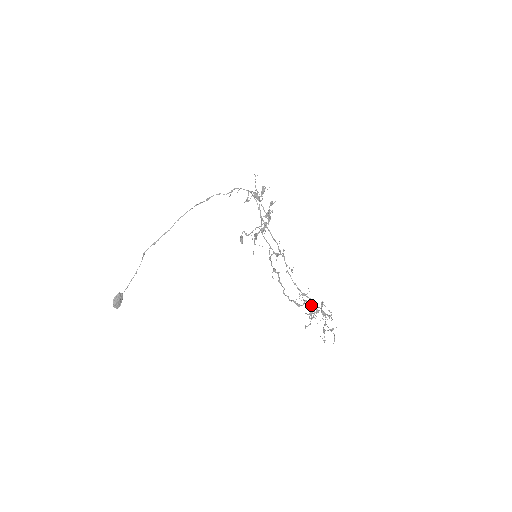
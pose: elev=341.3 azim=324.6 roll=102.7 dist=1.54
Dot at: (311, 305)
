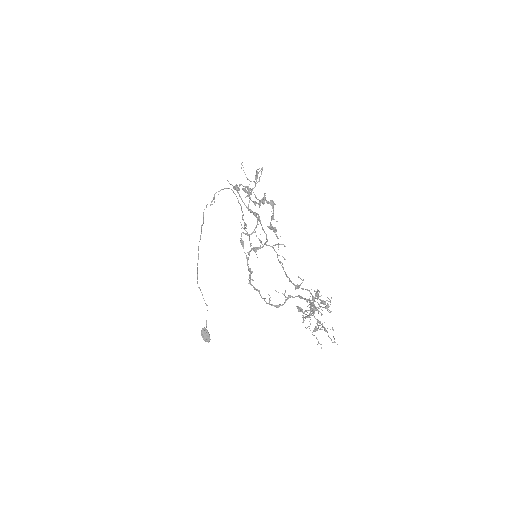
Dot at: occluded
